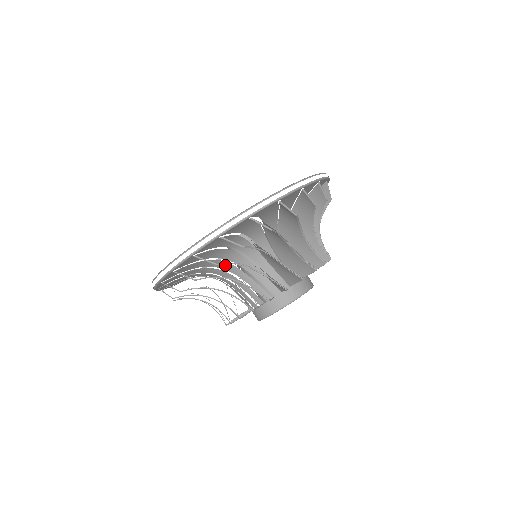
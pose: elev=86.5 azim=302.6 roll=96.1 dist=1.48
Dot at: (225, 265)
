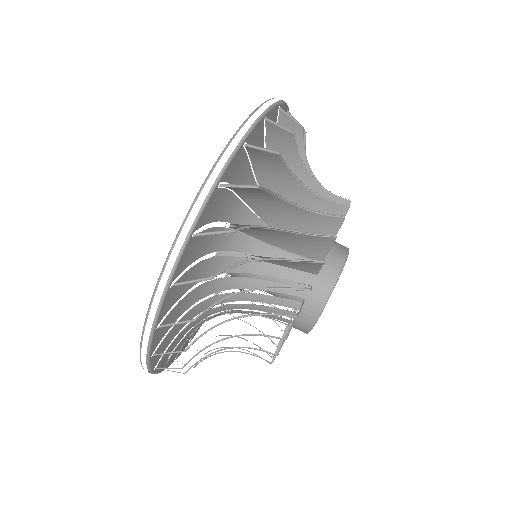
Dot at: (218, 299)
